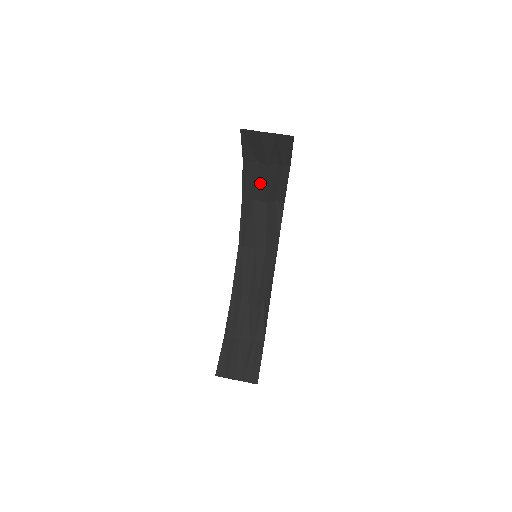
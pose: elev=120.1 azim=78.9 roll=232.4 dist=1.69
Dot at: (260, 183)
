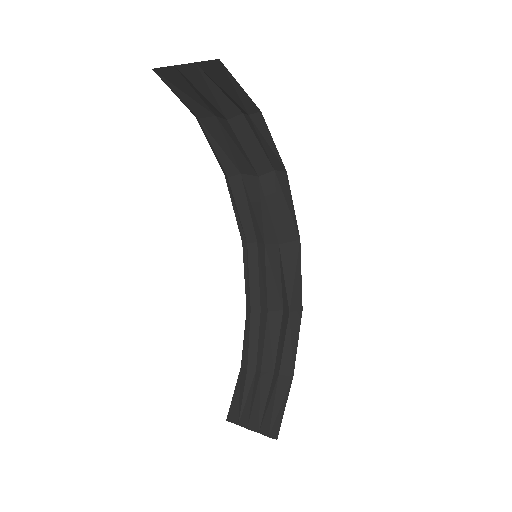
Dot at: (235, 148)
